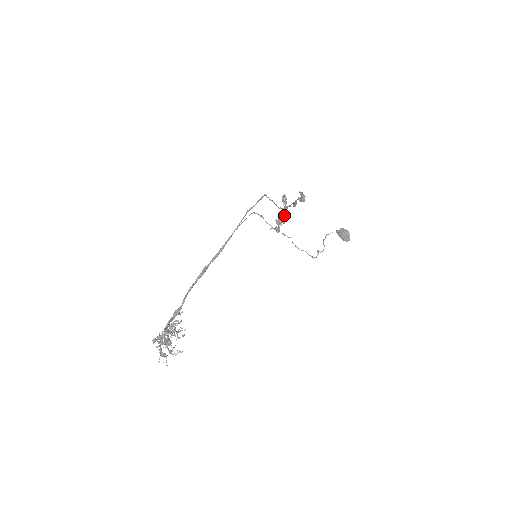
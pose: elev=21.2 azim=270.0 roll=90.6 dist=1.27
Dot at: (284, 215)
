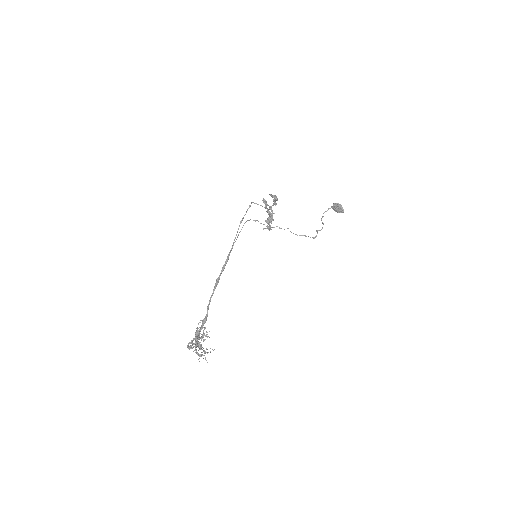
Dot at: occluded
